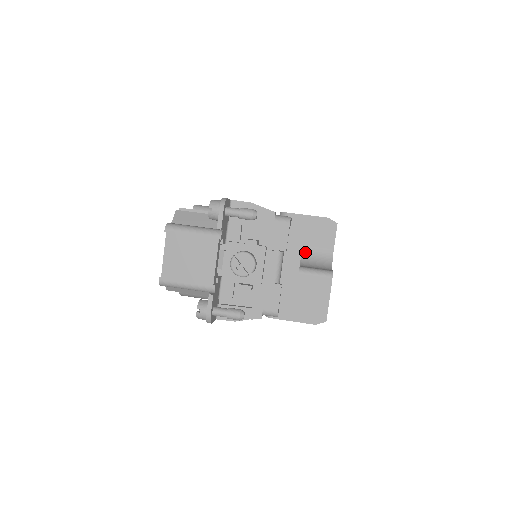
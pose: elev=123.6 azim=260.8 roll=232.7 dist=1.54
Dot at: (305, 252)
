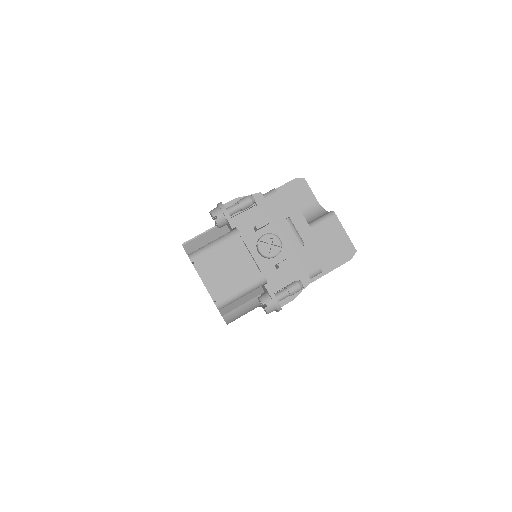
Dot at: occluded
